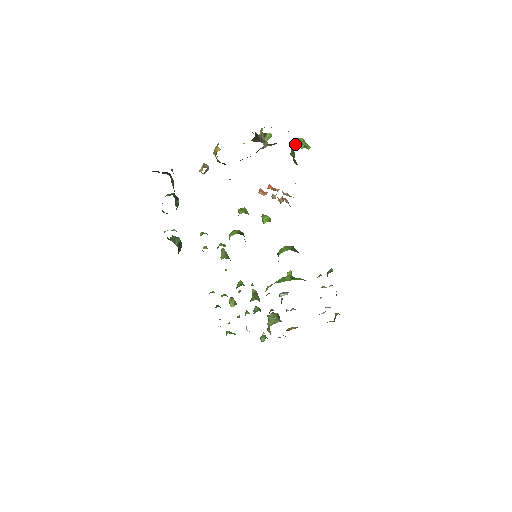
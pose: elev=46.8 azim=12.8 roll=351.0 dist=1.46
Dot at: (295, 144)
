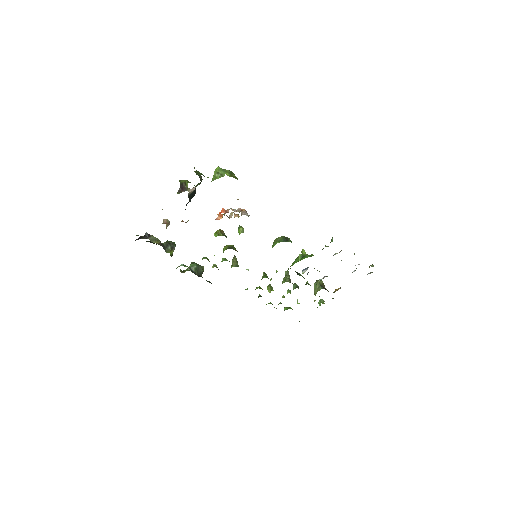
Dot at: (213, 176)
